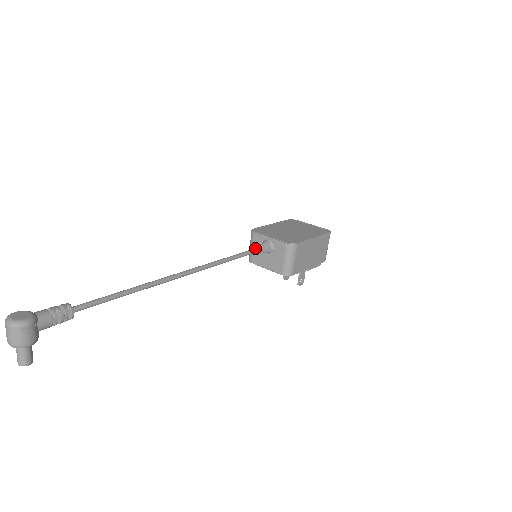
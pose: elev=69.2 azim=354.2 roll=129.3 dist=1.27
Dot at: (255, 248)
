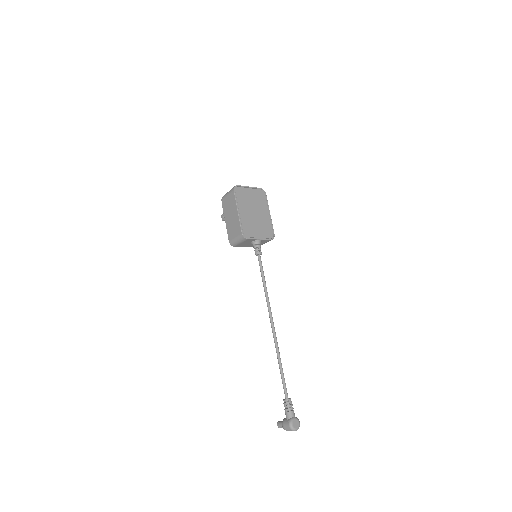
Dot at: (260, 256)
